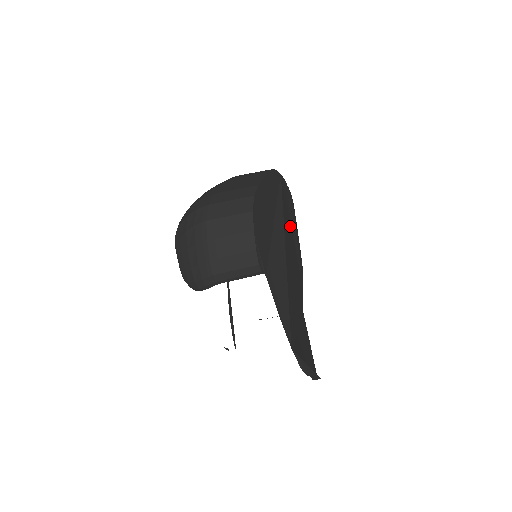
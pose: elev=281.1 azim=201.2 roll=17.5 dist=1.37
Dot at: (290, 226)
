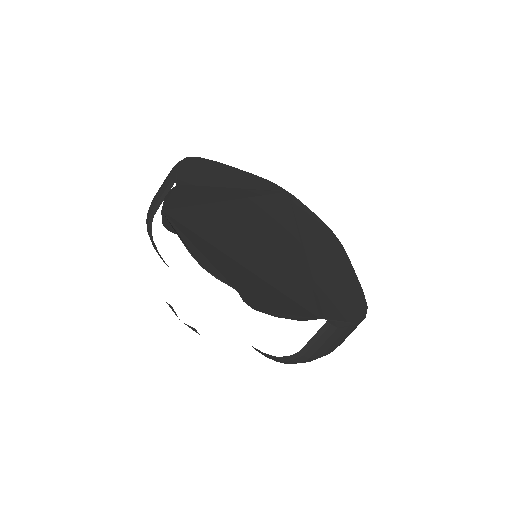
Dot at: (308, 235)
